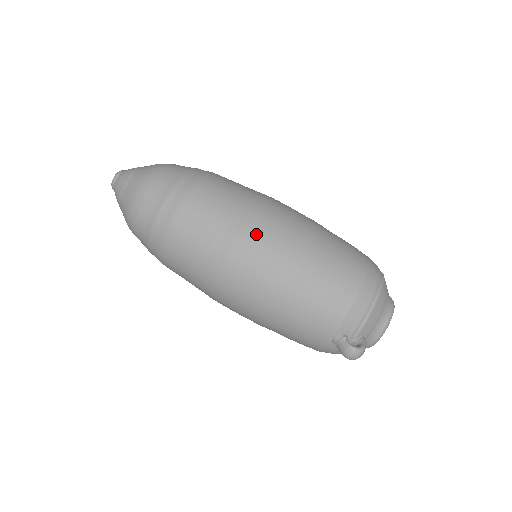
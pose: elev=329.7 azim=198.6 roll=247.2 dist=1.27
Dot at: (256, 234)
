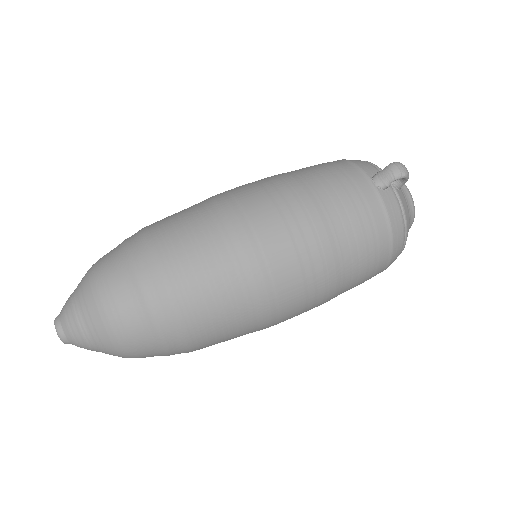
Dot at: (228, 191)
